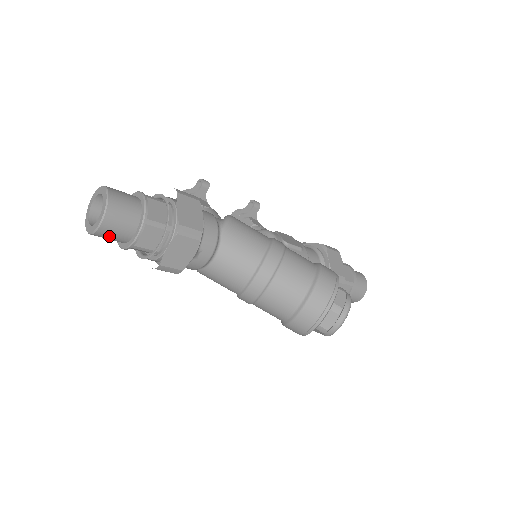
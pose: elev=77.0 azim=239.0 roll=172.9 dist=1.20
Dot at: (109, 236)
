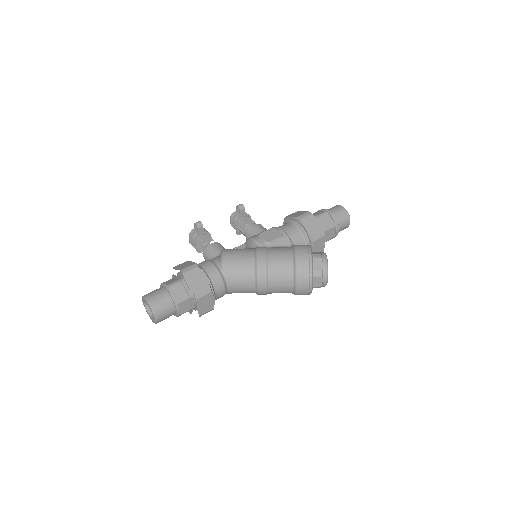
Dot at: (164, 319)
